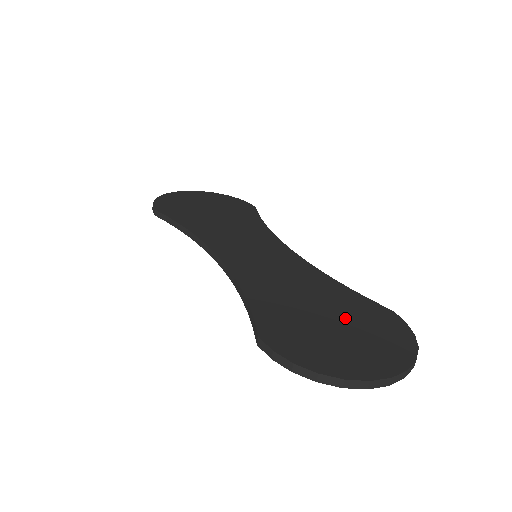
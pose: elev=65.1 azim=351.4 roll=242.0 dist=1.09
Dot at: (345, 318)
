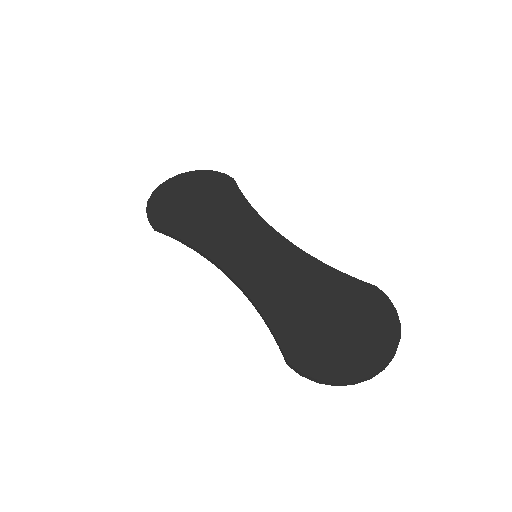
Dot at: (343, 312)
